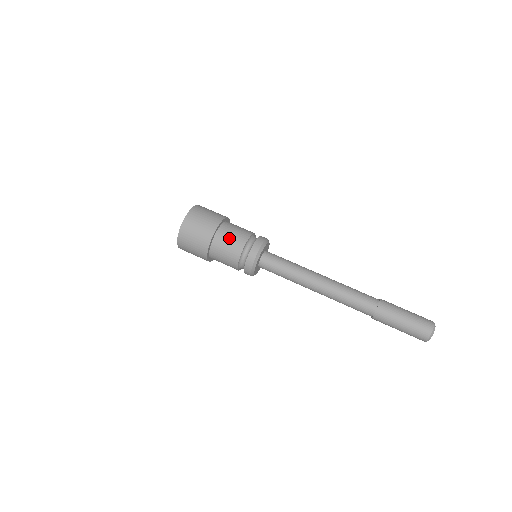
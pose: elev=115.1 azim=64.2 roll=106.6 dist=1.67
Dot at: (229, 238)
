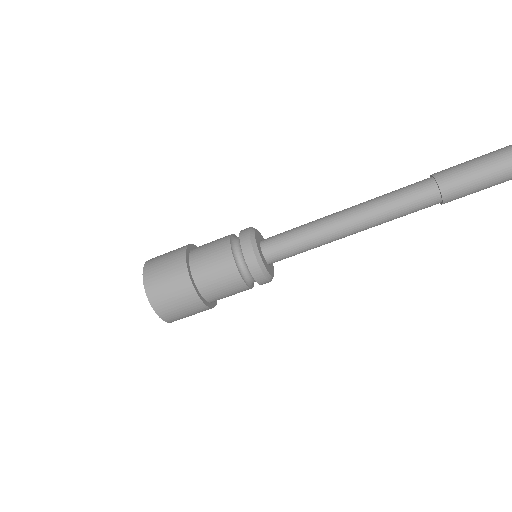
Dot at: (214, 278)
